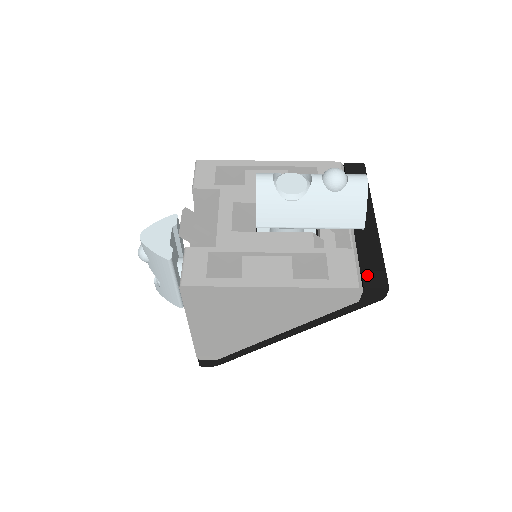
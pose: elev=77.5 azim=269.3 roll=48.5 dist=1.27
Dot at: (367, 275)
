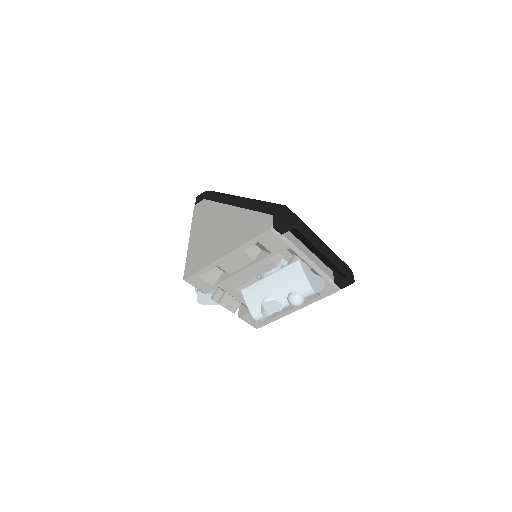
Dot at: (339, 284)
